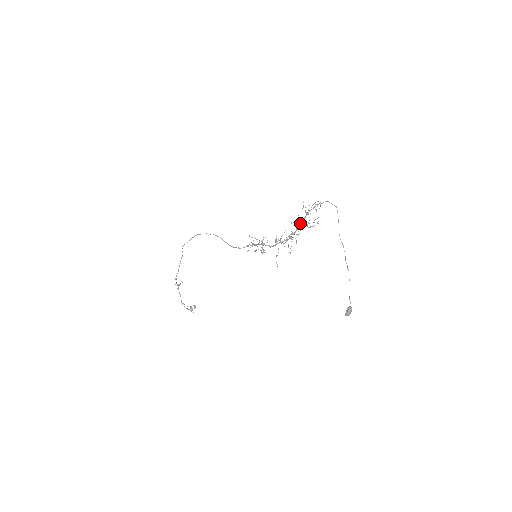
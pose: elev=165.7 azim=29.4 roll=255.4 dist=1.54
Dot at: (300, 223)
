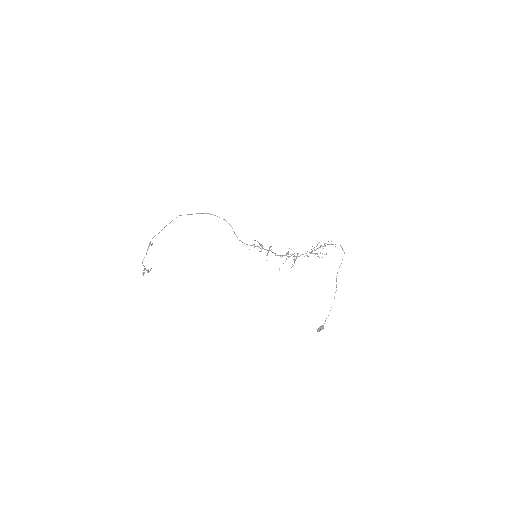
Dot at: (314, 250)
